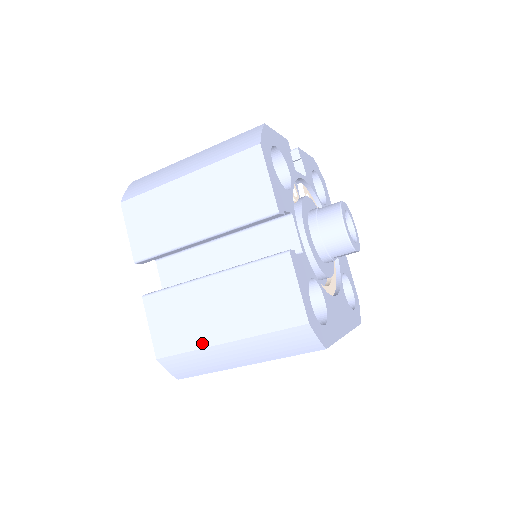
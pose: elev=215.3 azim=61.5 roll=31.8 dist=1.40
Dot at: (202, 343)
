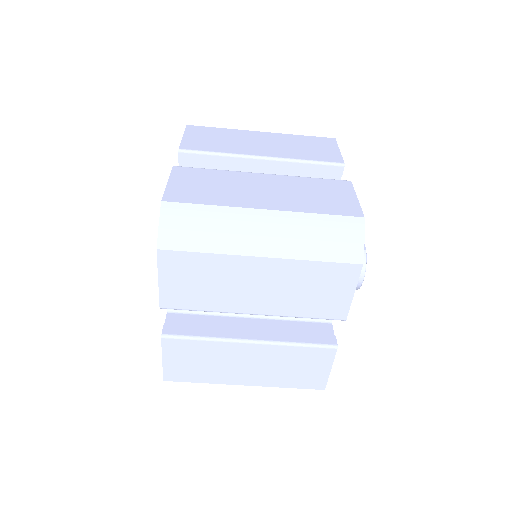
Dot at: (220, 381)
